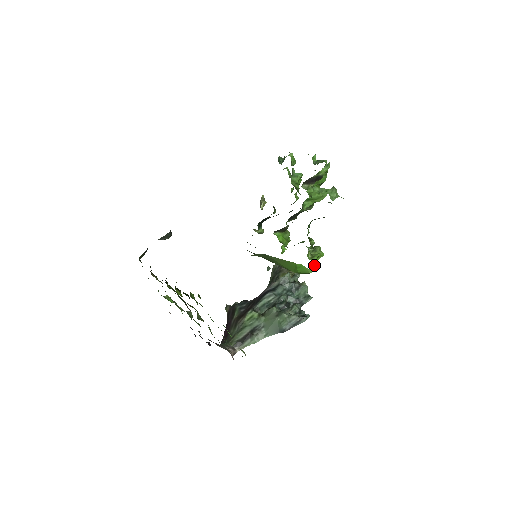
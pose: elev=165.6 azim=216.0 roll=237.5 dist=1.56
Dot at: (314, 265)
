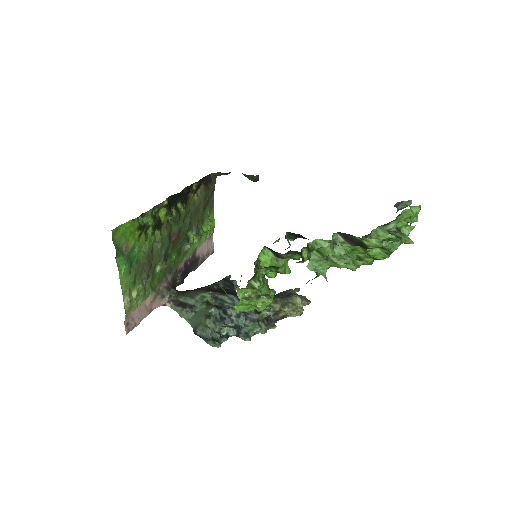
Dot at: (243, 307)
